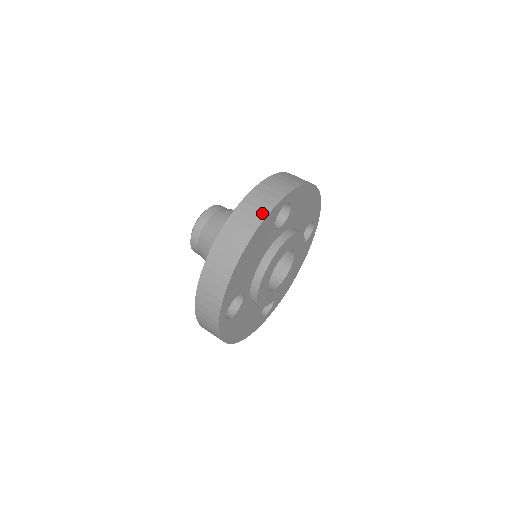
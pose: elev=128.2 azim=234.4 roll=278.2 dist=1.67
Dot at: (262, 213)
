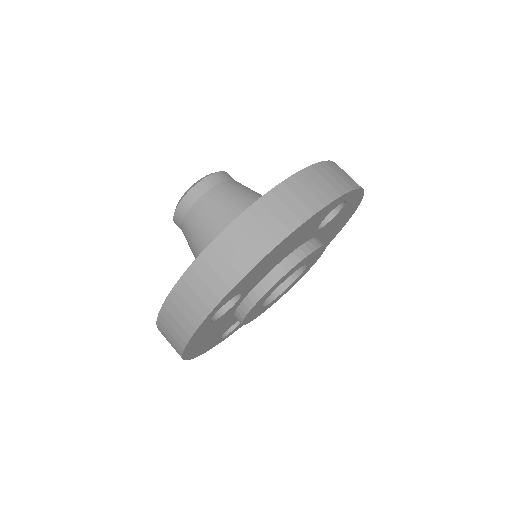
Dot at: (181, 339)
